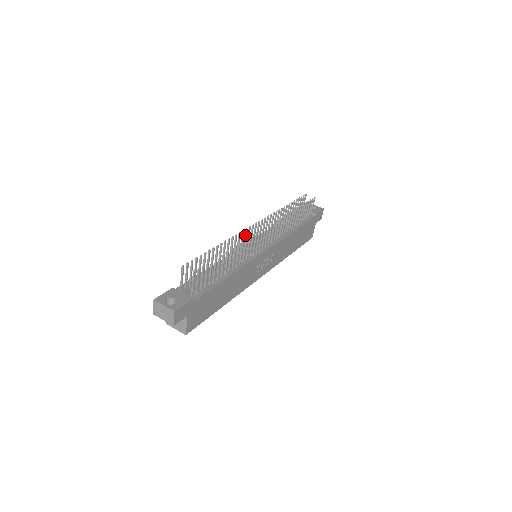
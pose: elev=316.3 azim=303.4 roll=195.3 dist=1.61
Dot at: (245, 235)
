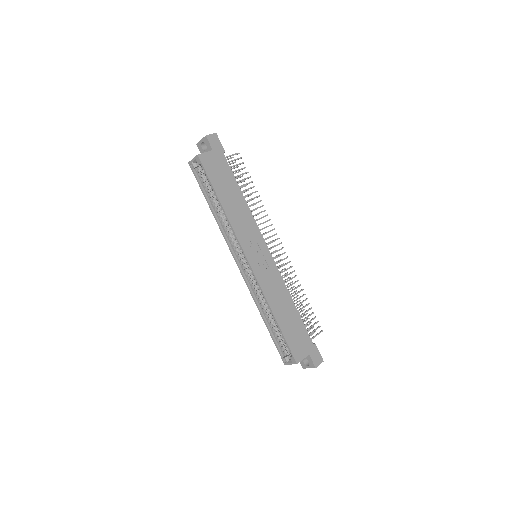
Dot at: occluded
